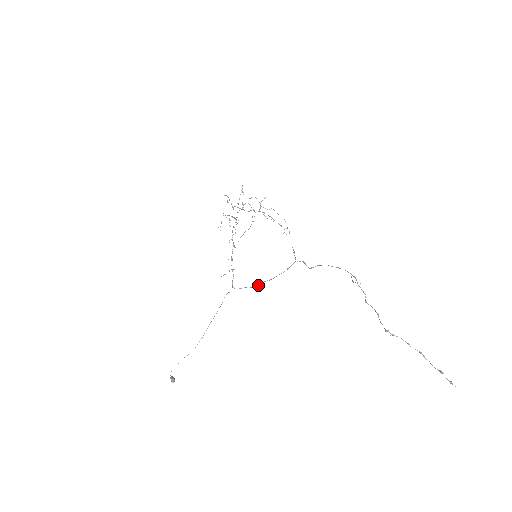
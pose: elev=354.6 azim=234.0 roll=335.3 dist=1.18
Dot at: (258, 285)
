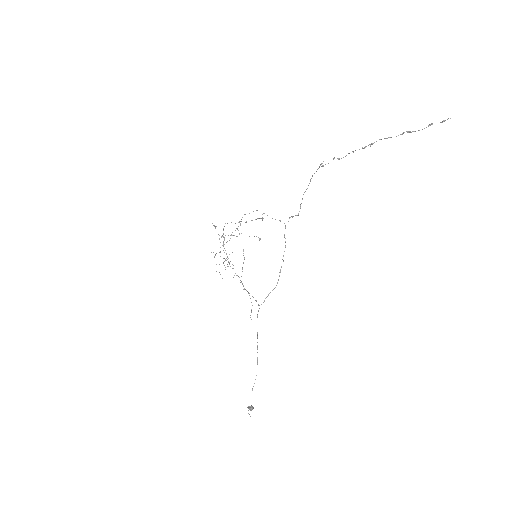
Dot at: (277, 282)
